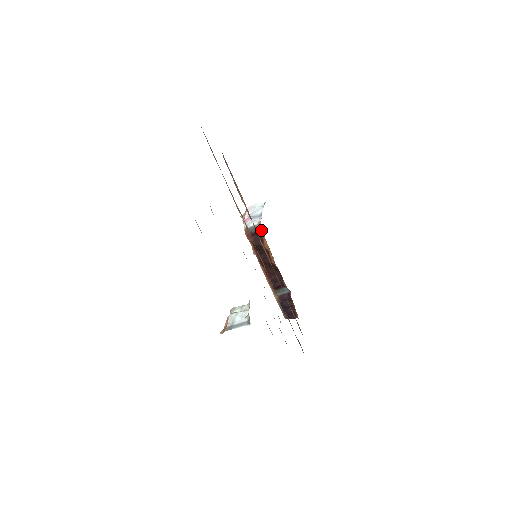
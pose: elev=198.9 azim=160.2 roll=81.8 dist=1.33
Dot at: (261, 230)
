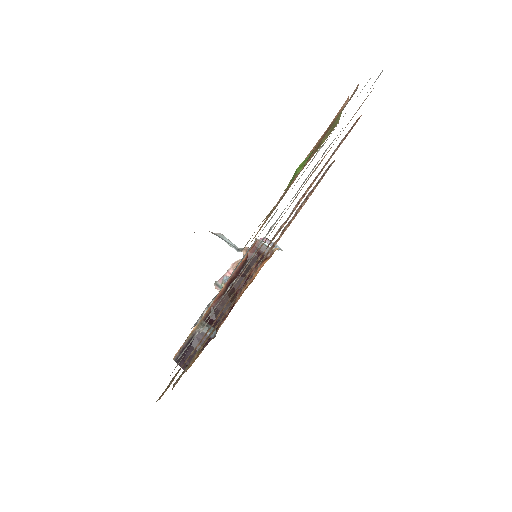
Dot at: (268, 257)
